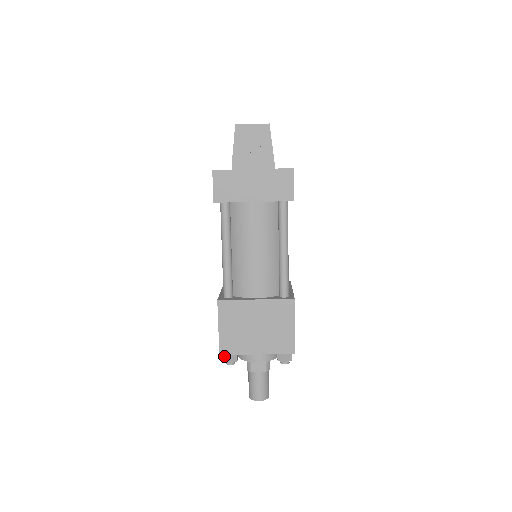
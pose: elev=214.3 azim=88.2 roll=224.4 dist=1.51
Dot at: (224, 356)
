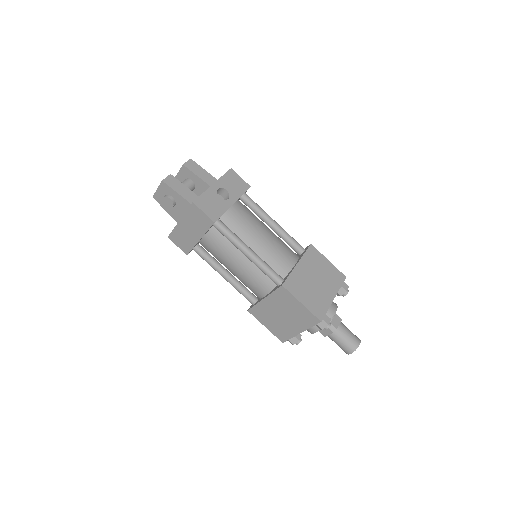
Dot at: occluded
